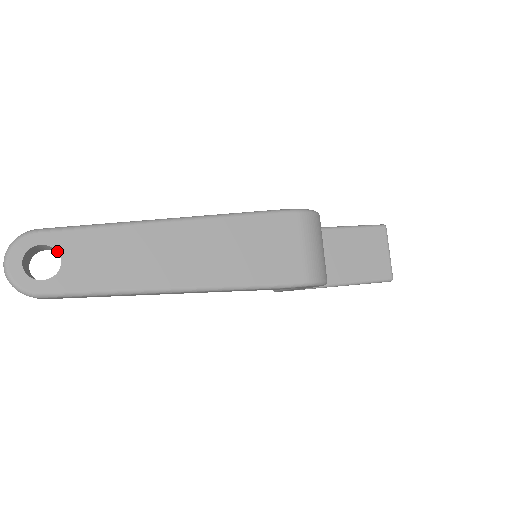
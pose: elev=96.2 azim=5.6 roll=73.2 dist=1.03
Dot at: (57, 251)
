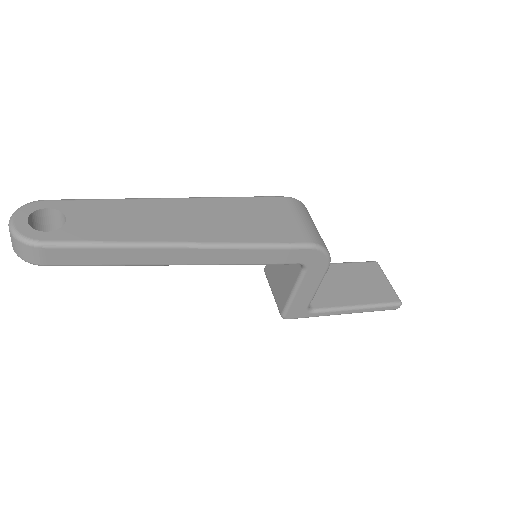
Dot at: (63, 213)
